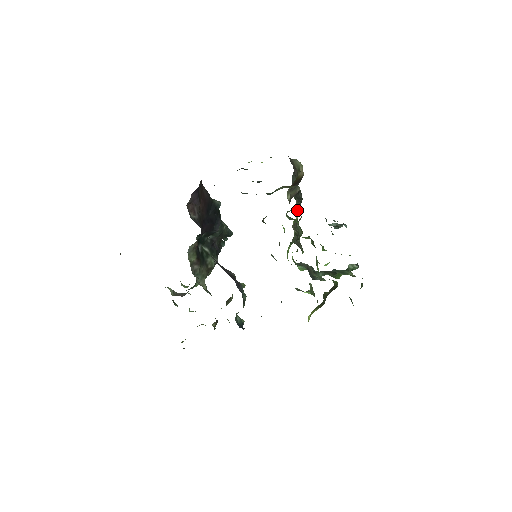
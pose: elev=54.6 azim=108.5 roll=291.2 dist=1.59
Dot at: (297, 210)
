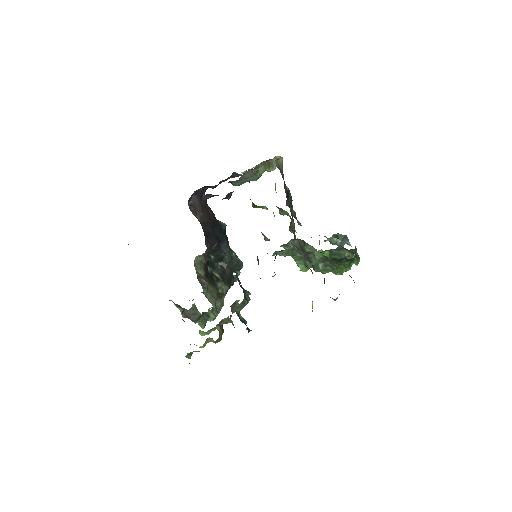
Dot at: (292, 216)
